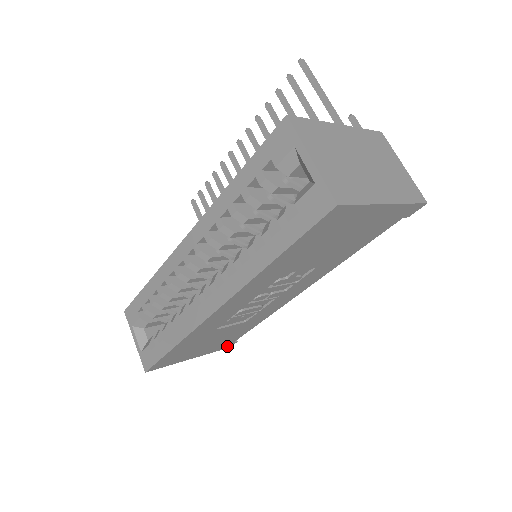
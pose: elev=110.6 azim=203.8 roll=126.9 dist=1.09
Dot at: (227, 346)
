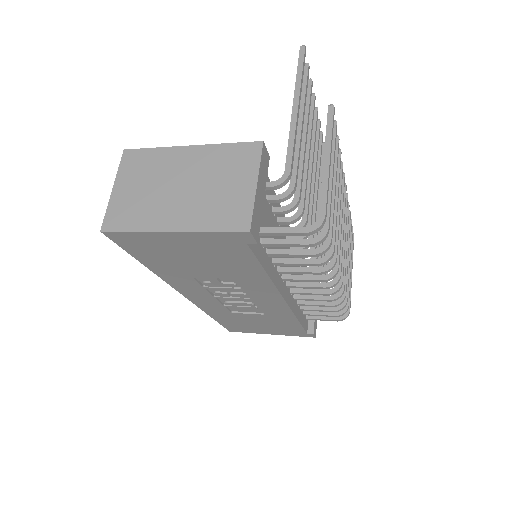
Dot at: (307, 335)
